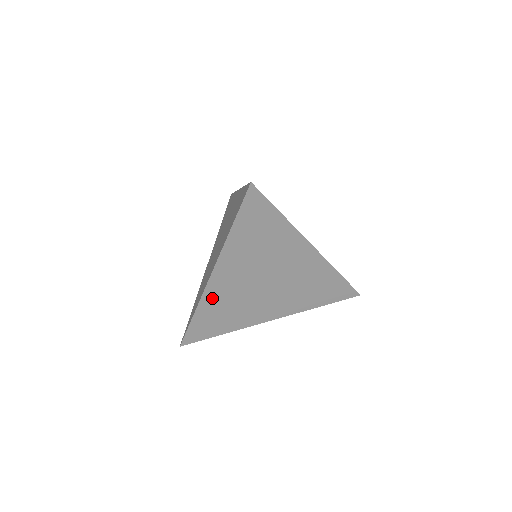
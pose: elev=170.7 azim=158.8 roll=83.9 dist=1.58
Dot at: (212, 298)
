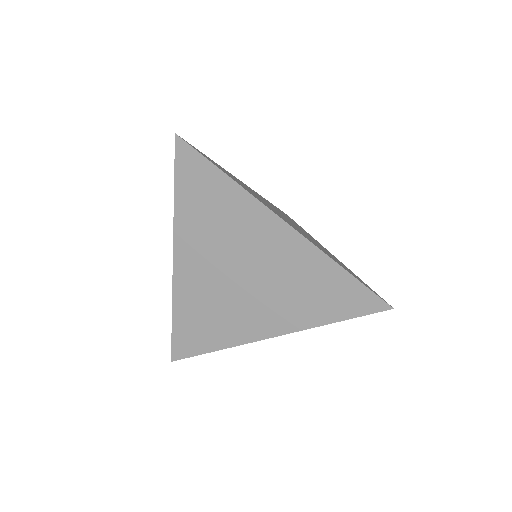
Dot at: (185, 294)
